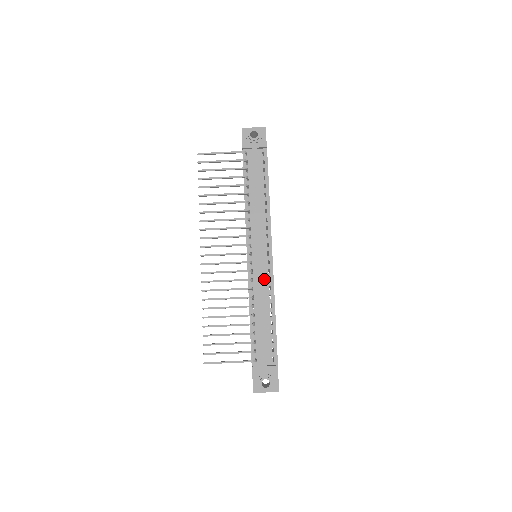
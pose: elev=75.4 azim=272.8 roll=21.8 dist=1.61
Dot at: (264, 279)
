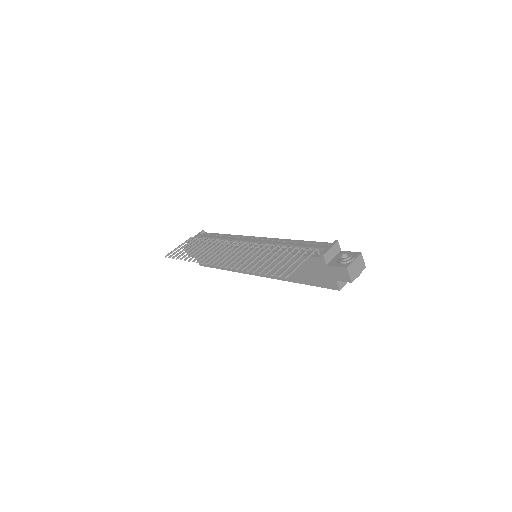
Dot at: occluded
